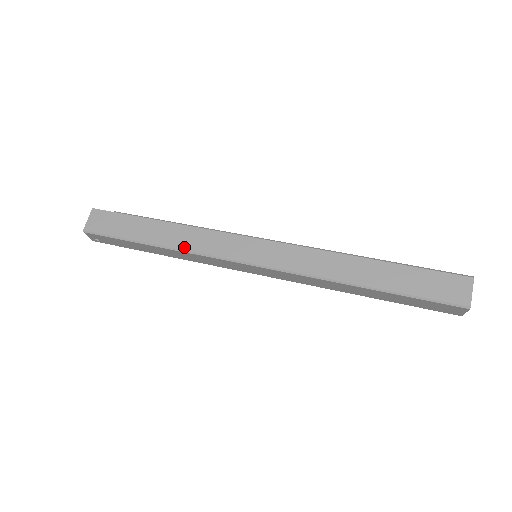
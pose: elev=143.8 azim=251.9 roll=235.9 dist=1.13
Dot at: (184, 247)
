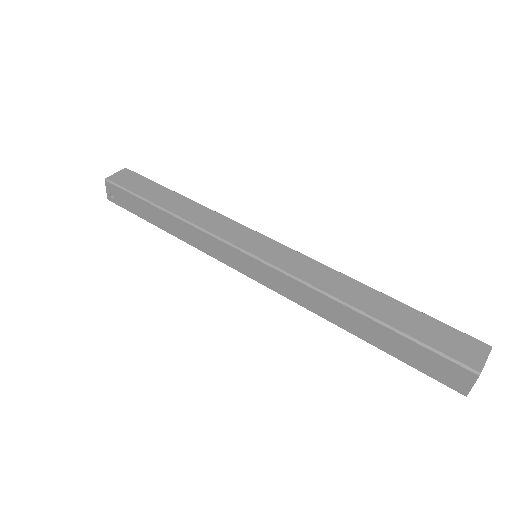
Dot at: (190, 219)
